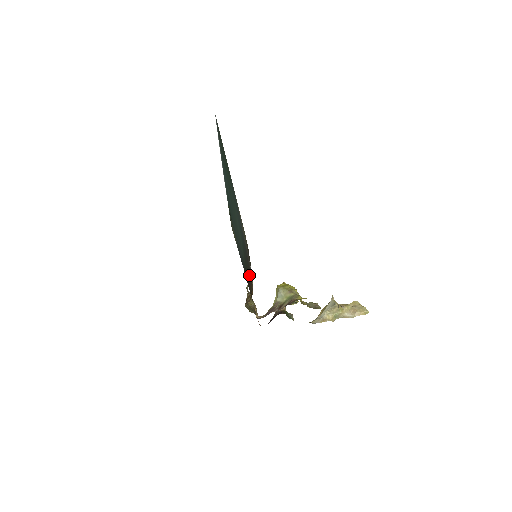
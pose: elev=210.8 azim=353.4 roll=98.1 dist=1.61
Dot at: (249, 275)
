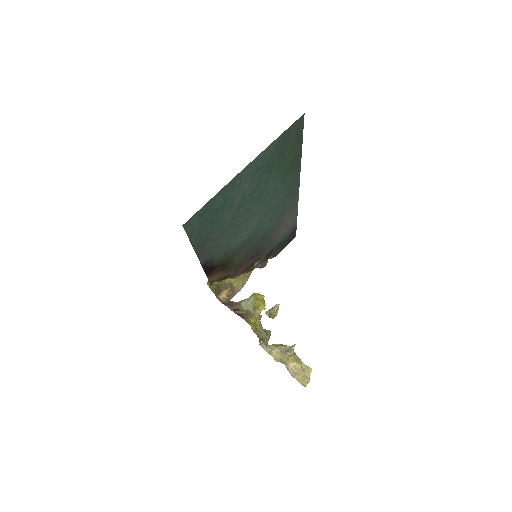
Dot at: (241, 263)
